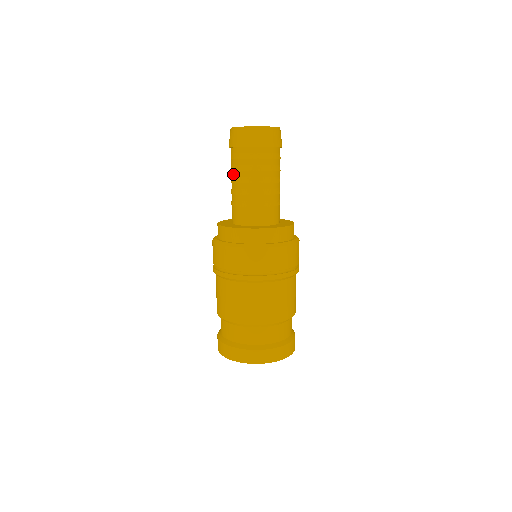
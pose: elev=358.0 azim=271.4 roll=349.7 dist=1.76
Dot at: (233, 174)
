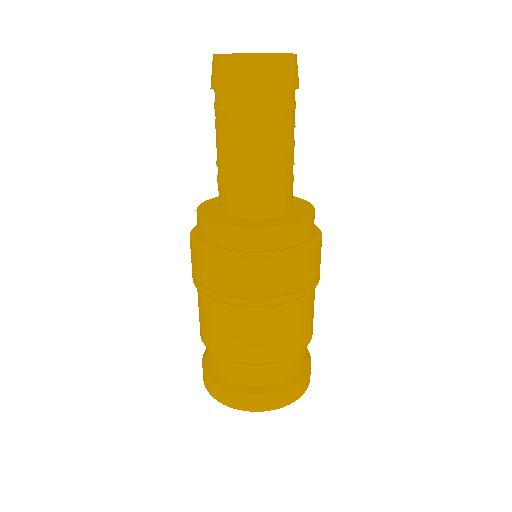
Dot at: (216, 133)
